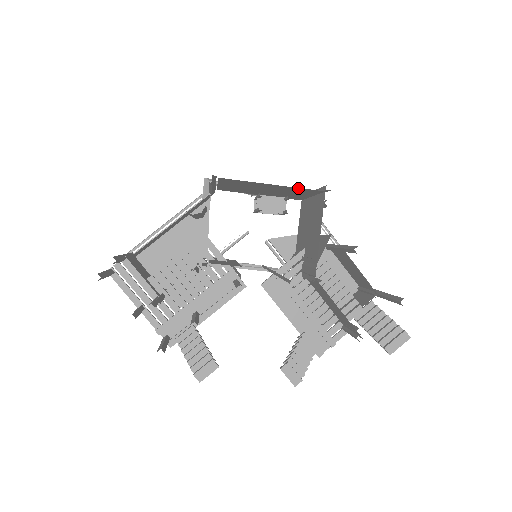
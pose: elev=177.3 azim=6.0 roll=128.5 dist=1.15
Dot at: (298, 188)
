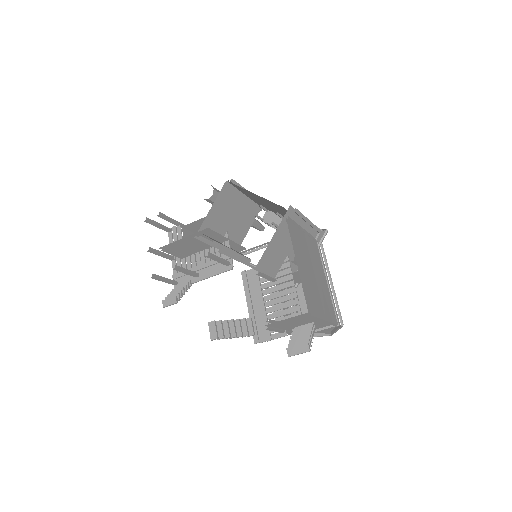
Dot at: (270, 201)
